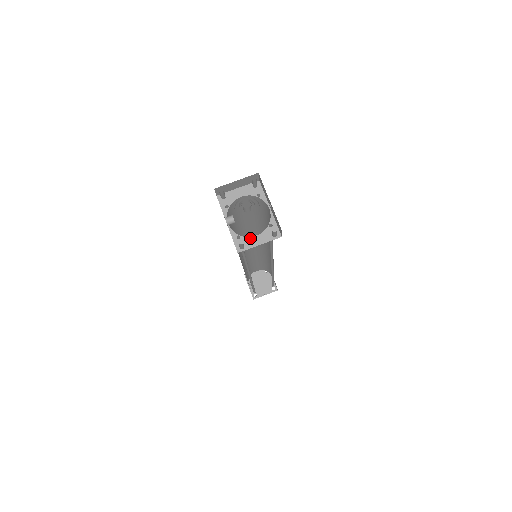
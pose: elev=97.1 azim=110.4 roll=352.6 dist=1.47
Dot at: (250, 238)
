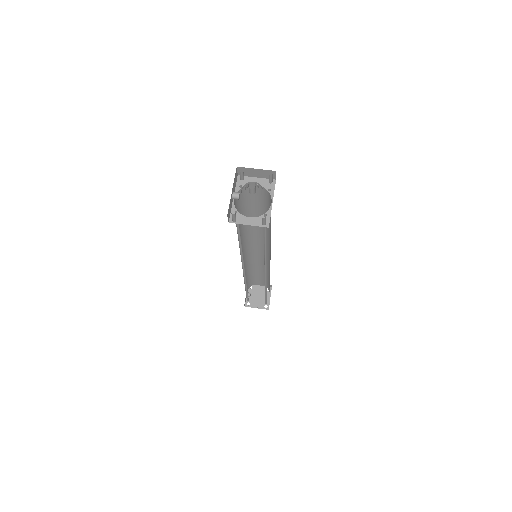
Dot at: (244, 217)
